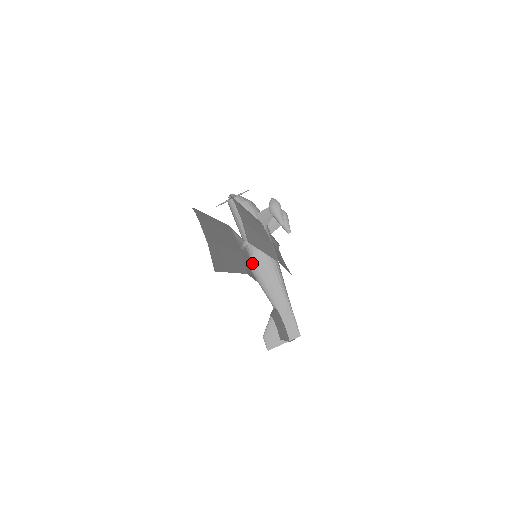
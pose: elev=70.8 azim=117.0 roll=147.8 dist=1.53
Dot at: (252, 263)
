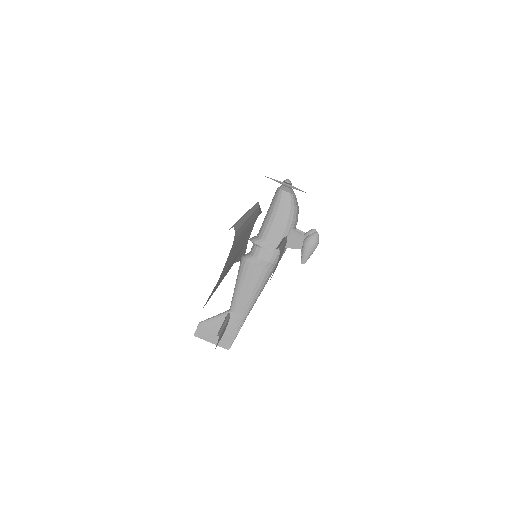
Dot at: (247, 264)
